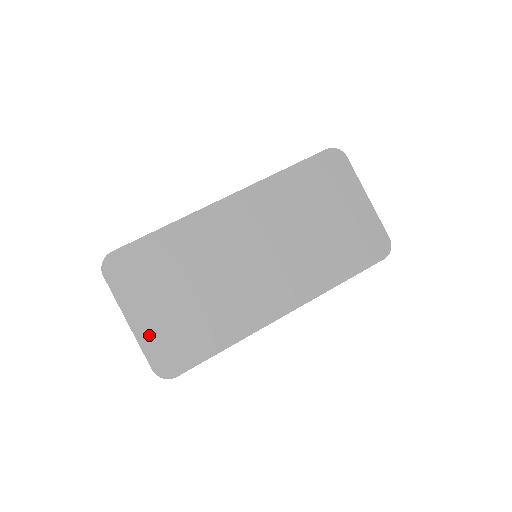
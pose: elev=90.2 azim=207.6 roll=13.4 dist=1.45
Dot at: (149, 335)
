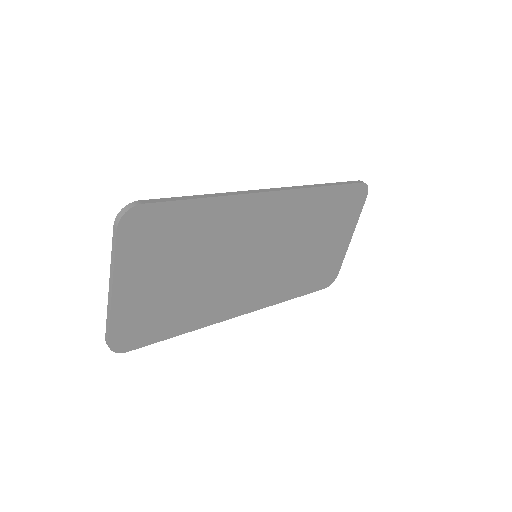
Dot at: (126, 308)
